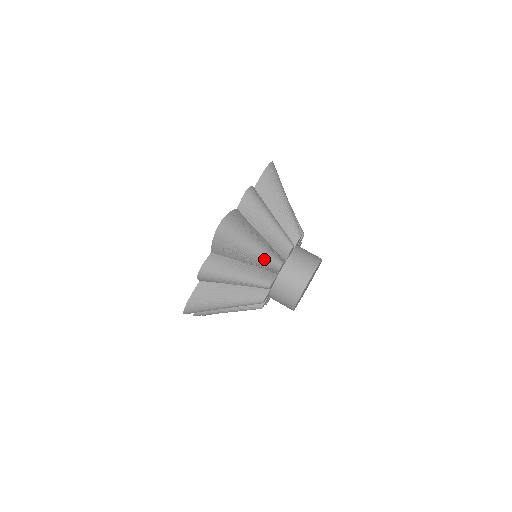
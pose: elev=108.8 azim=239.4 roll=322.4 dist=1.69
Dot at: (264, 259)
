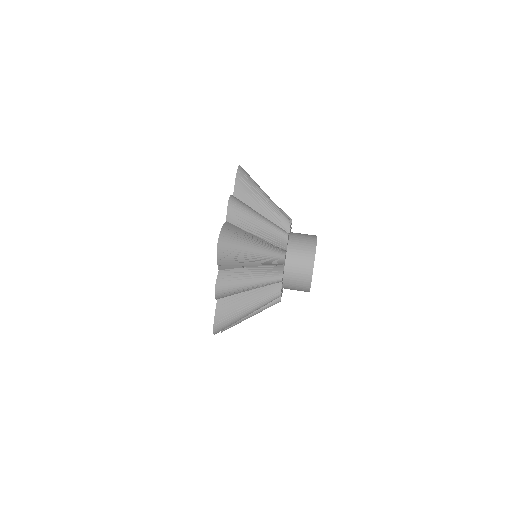
Dot at: (268, 257)
